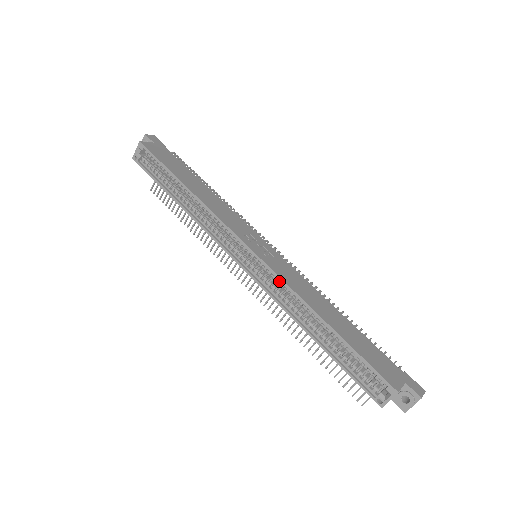
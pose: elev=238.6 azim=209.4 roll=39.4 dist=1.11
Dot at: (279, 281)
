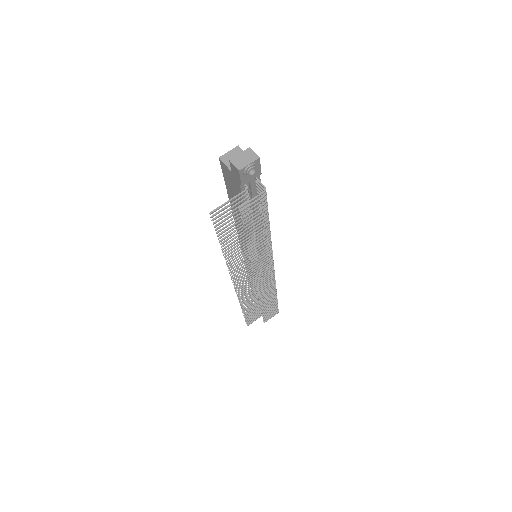
Dot at: occluded
